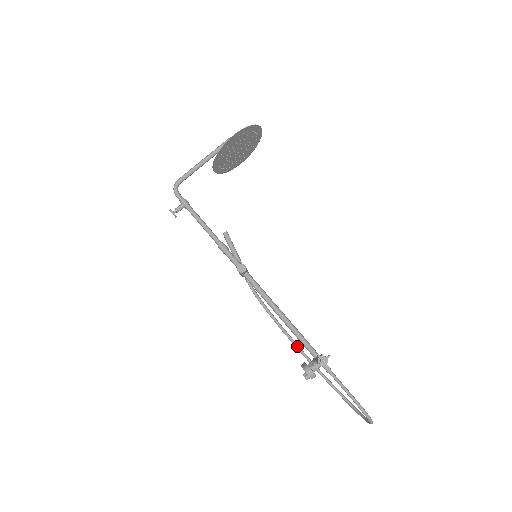
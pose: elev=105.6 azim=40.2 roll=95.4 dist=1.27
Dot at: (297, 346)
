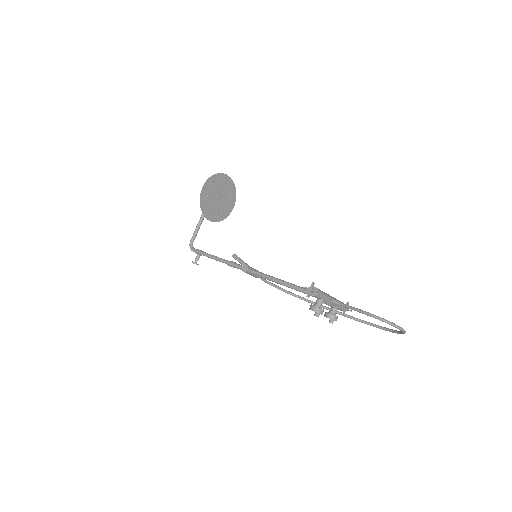
Dot at: (323, 307)
